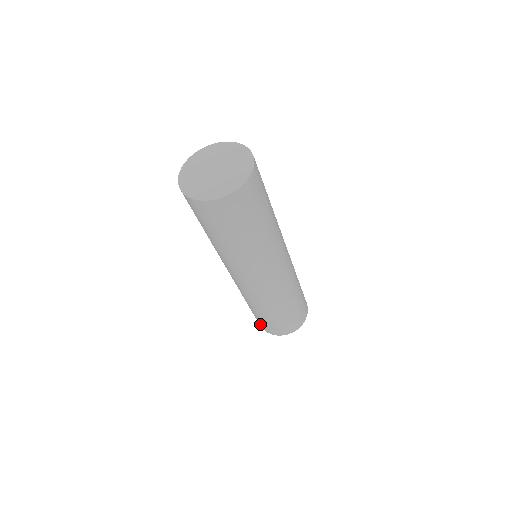
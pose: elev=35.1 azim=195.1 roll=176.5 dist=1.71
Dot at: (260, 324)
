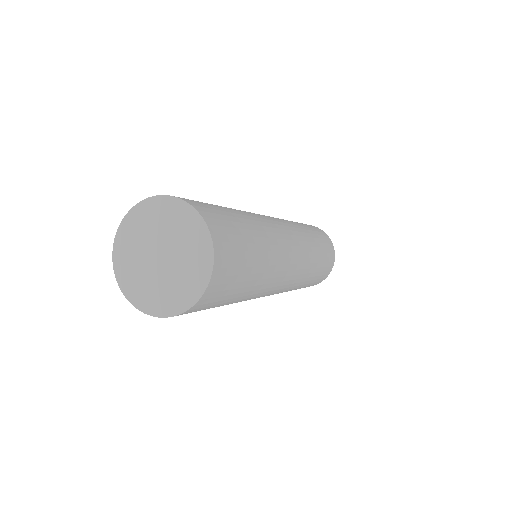
Dot at: occluded
